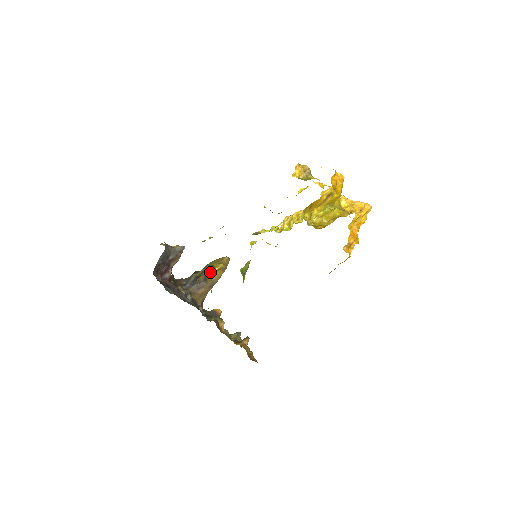
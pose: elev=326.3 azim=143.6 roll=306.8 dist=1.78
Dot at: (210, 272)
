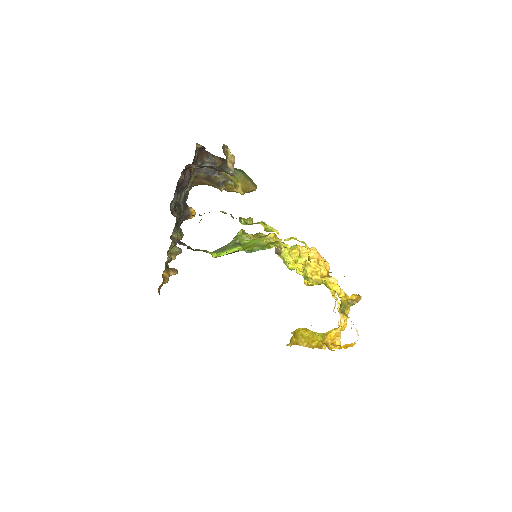
Dot at: (229, 186)
